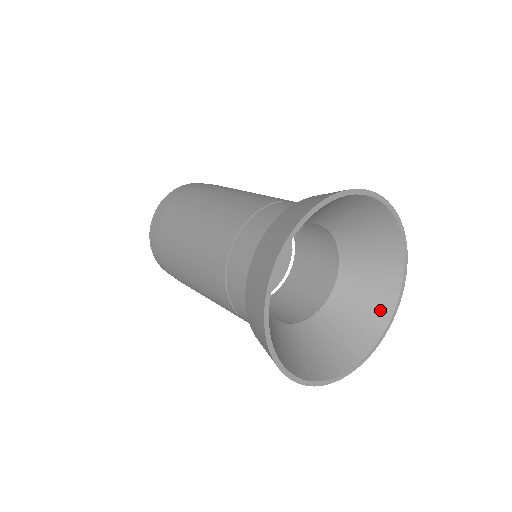
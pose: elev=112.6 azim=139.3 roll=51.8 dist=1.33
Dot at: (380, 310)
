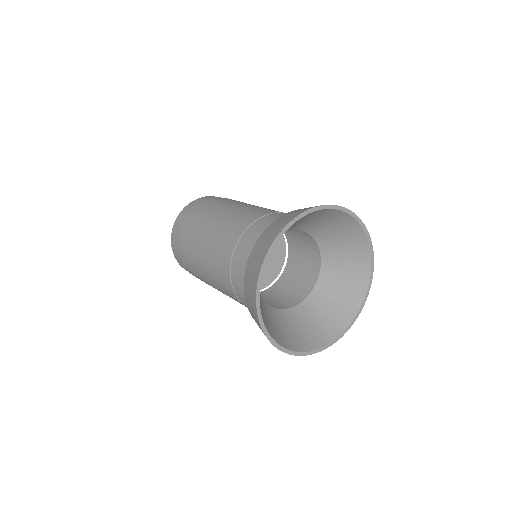
Dot at: (334, 326)
